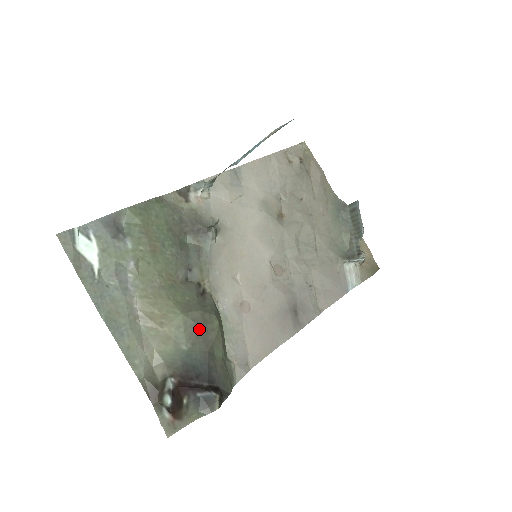
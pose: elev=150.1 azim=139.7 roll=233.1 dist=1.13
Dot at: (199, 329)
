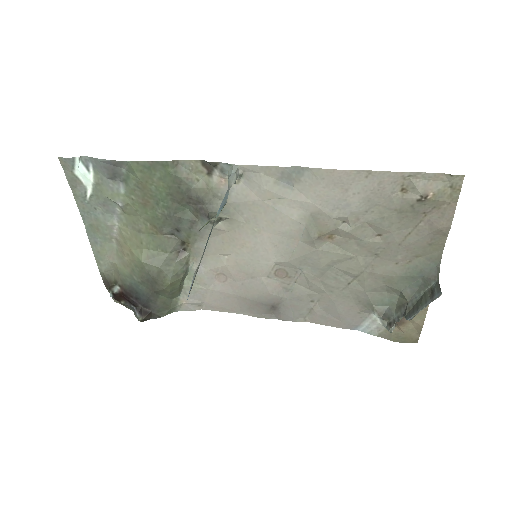
Dot at: (150, 278)
